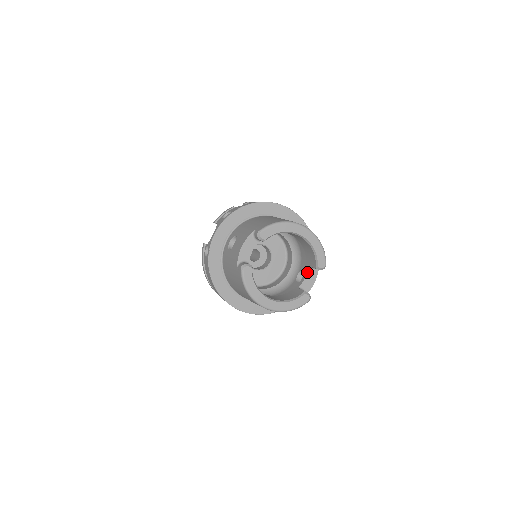
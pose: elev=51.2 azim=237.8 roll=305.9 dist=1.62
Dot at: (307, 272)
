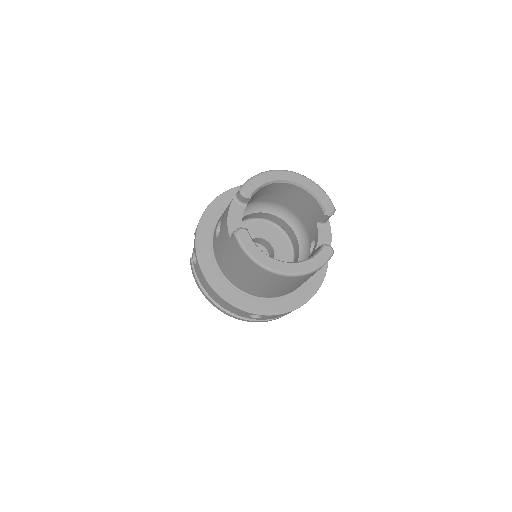
Dot at: (317, 230)
